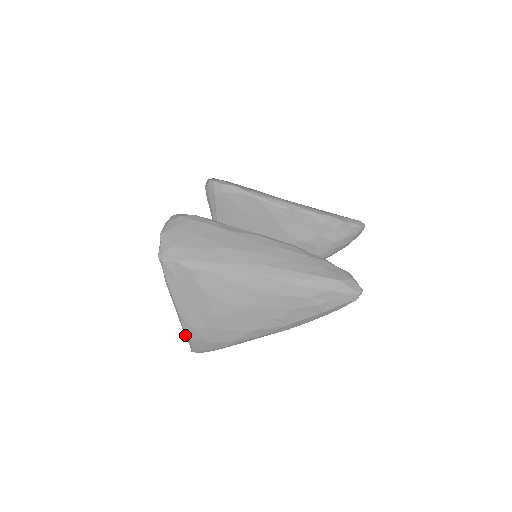
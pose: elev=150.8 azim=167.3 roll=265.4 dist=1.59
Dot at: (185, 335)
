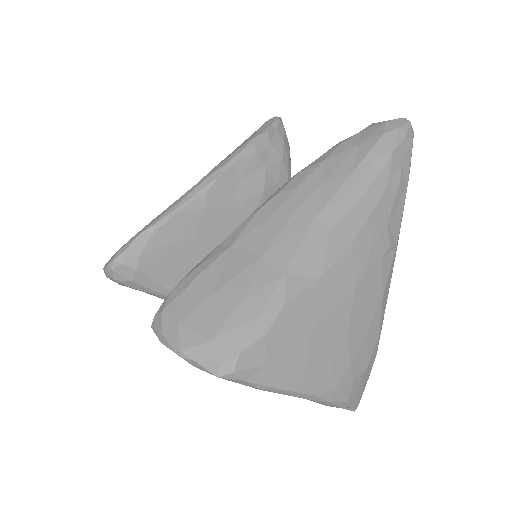
Dot at: (337, 406)
